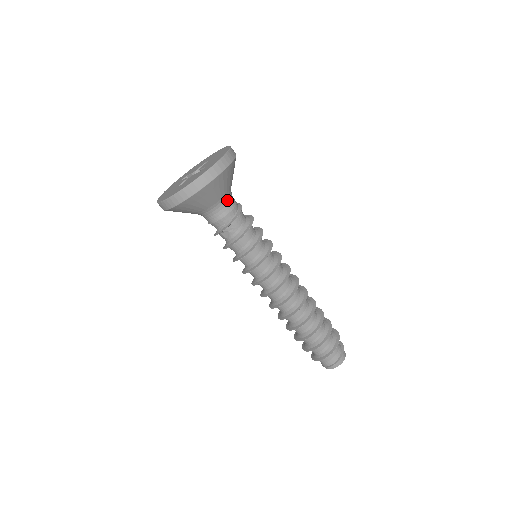
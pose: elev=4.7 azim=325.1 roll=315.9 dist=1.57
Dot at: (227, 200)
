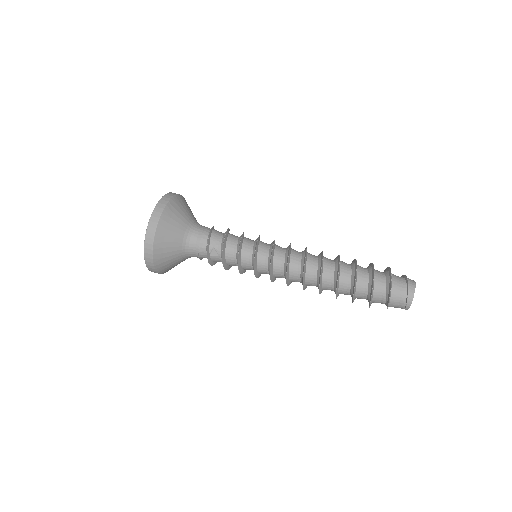
Dot at: (195, 227)
